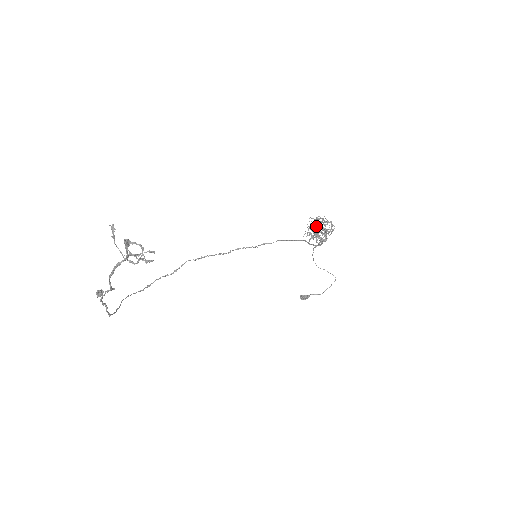
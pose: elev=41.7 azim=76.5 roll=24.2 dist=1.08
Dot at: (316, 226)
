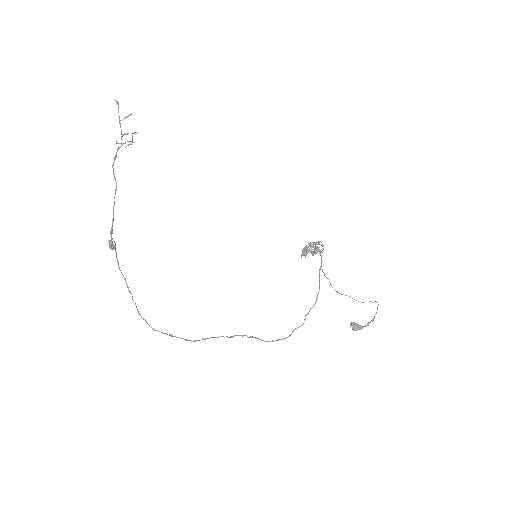
Dot at: occluded
